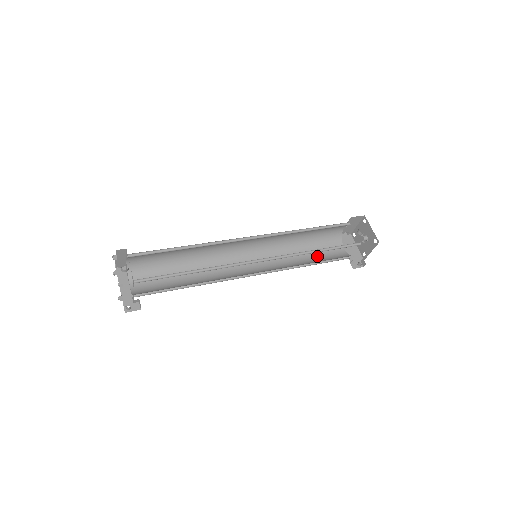
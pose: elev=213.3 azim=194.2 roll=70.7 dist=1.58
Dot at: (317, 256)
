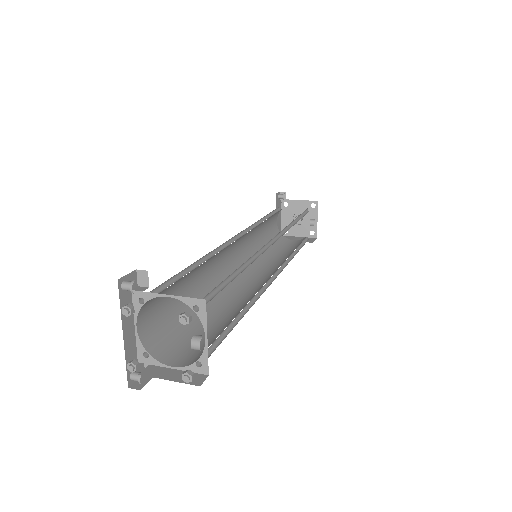
Dot at: (266, 234)
